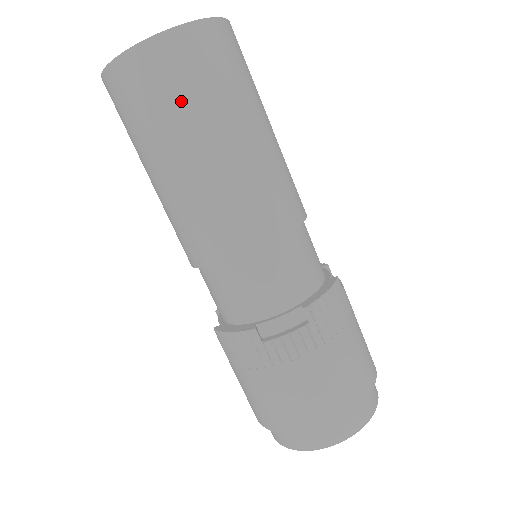
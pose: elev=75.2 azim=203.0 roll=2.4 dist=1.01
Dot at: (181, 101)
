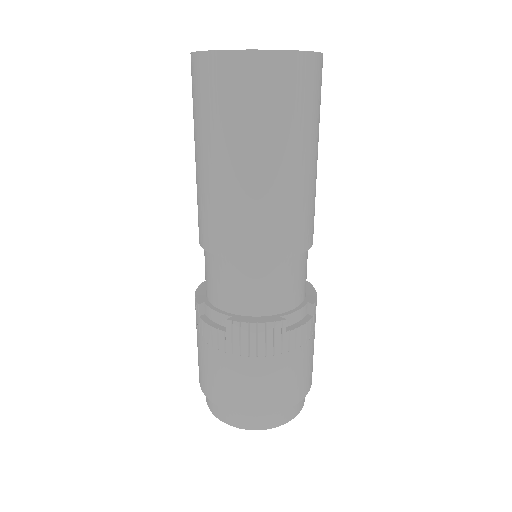
Dot at: (207, 113)
